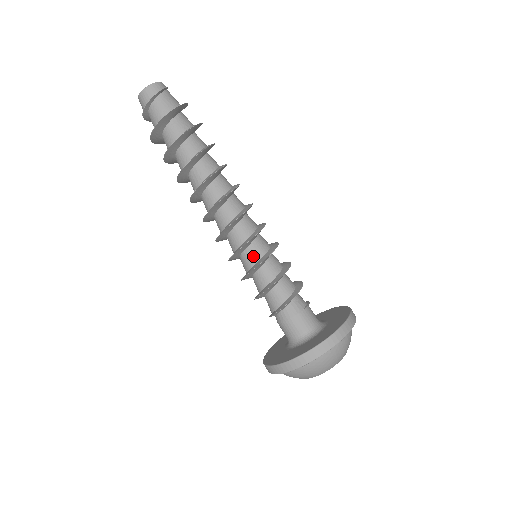
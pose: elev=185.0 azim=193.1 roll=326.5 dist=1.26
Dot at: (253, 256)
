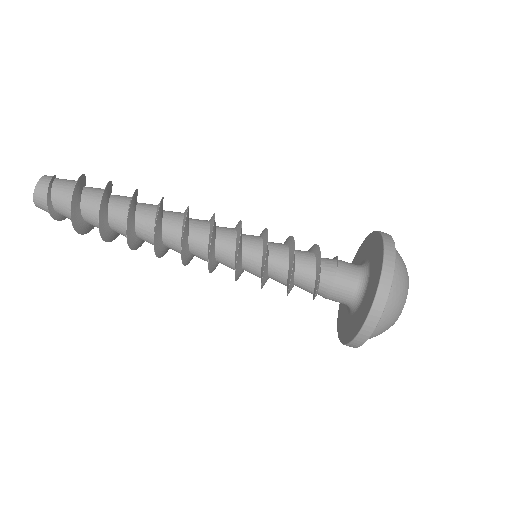
Dot at: (254, 256)
